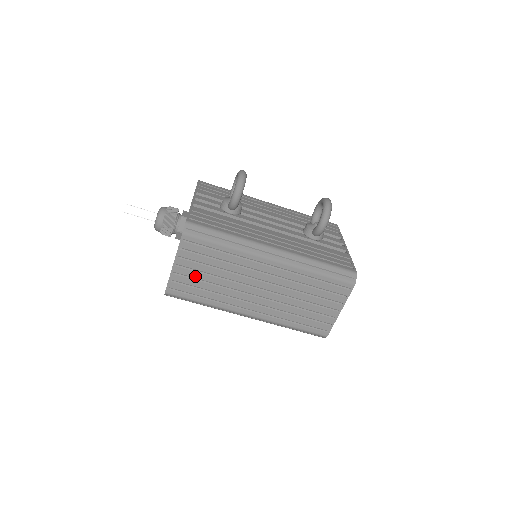
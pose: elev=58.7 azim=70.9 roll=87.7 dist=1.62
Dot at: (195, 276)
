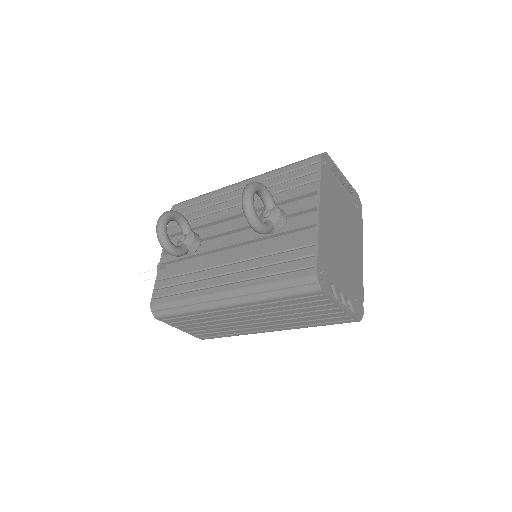
Dot at: (201, 329)
